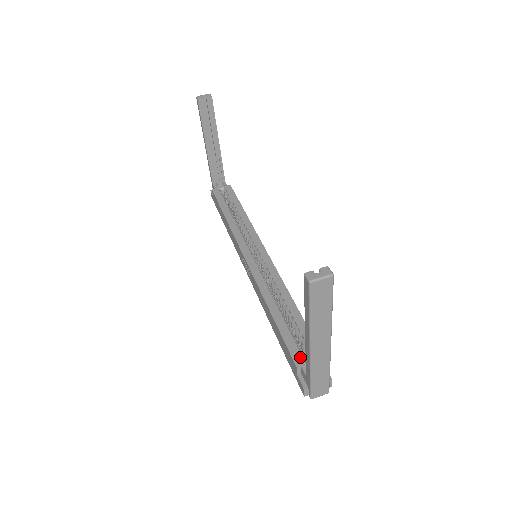
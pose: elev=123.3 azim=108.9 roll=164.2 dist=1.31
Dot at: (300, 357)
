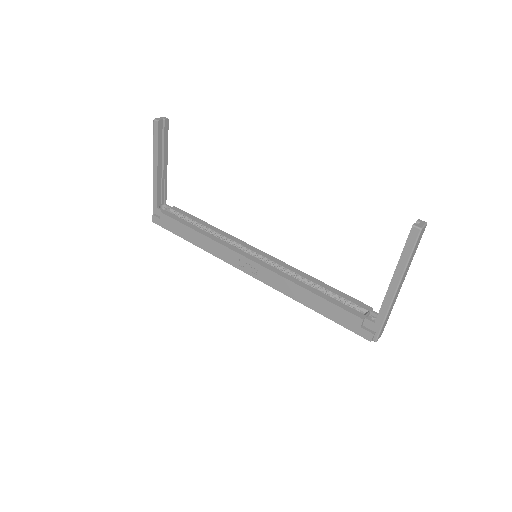
Dot at: (359, 313)
